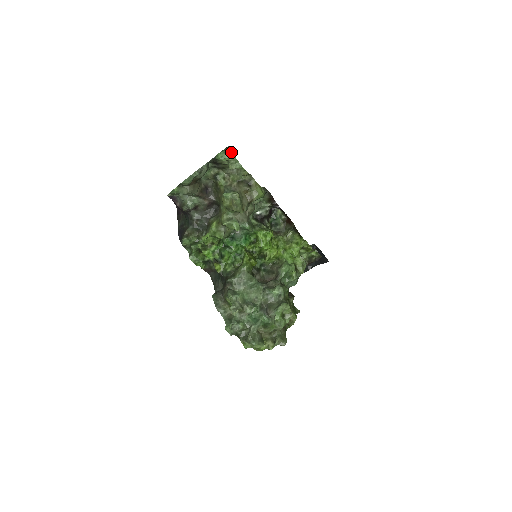
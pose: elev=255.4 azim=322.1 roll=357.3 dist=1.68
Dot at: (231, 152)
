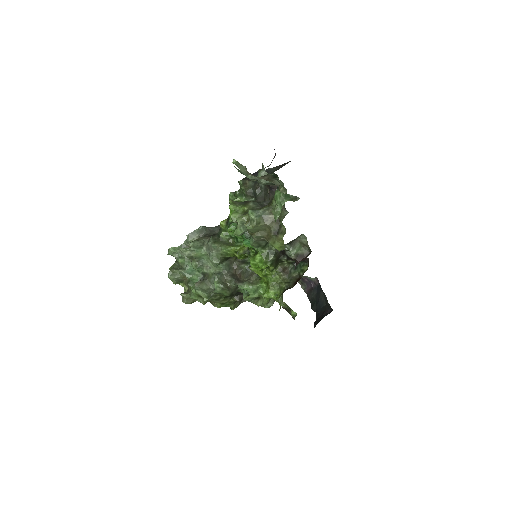
Dot at: (283, 204)
